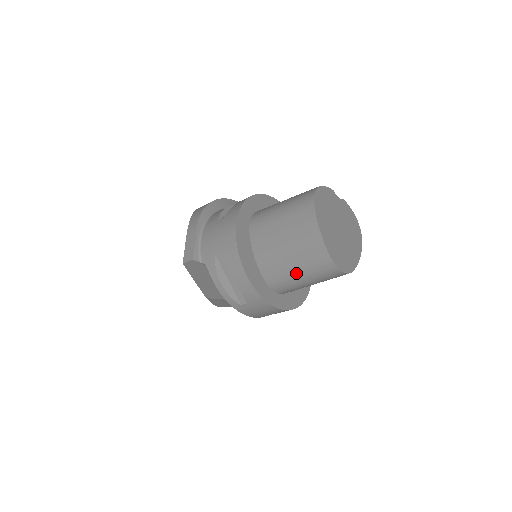
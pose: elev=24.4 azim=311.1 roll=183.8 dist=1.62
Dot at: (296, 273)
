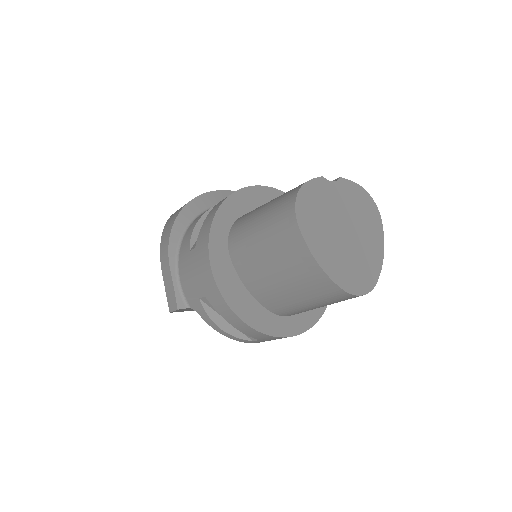
Dot at: (304, 304)
